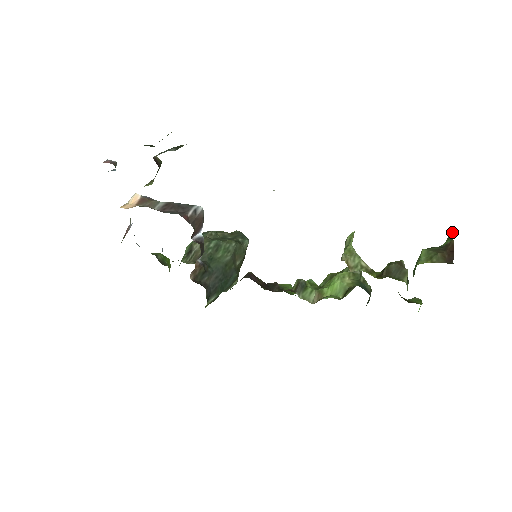
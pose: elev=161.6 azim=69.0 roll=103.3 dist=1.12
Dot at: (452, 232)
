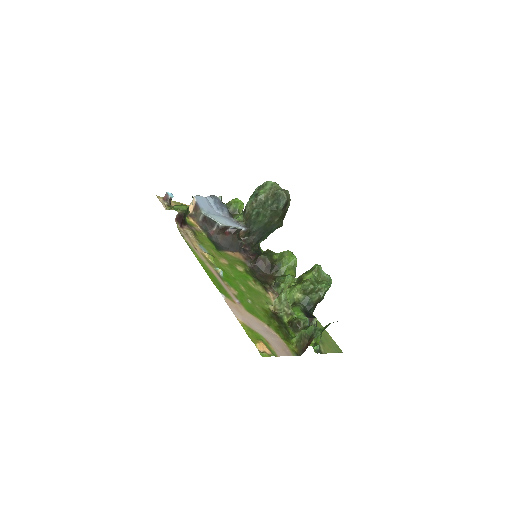
Dot at: (329, 324)
